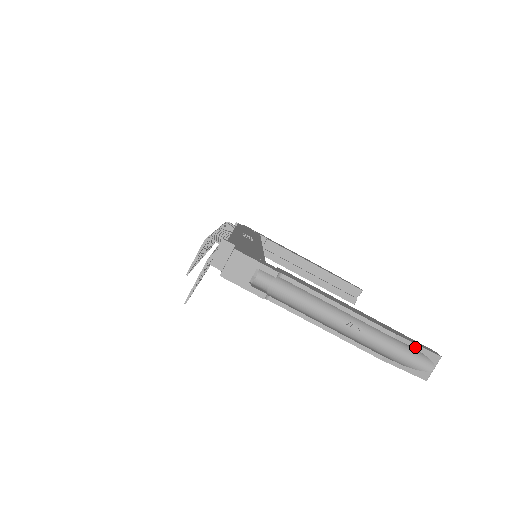
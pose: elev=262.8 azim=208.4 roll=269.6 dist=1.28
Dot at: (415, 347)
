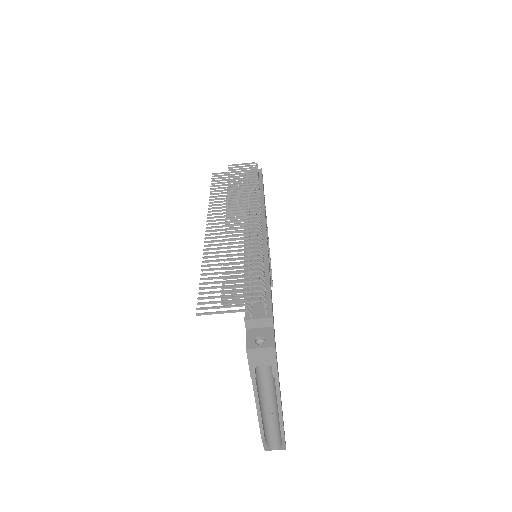
Dot at: (283, 443)
